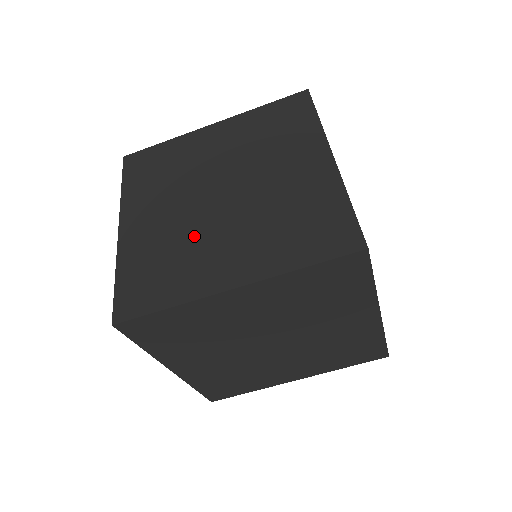
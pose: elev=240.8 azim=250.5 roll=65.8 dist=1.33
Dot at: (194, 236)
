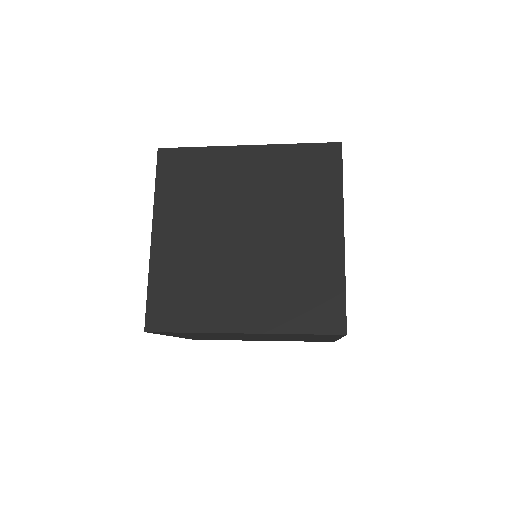
Dot at: (217, 271)
